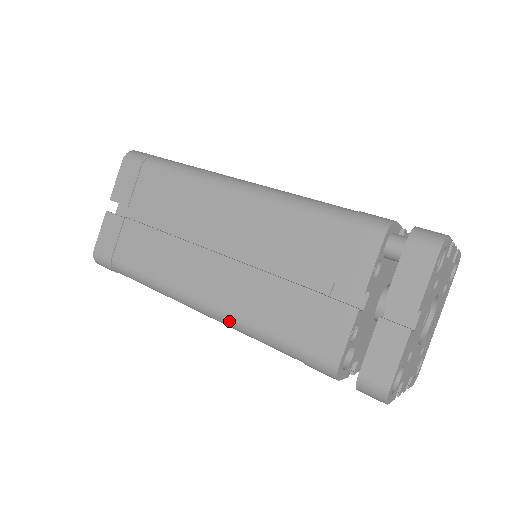
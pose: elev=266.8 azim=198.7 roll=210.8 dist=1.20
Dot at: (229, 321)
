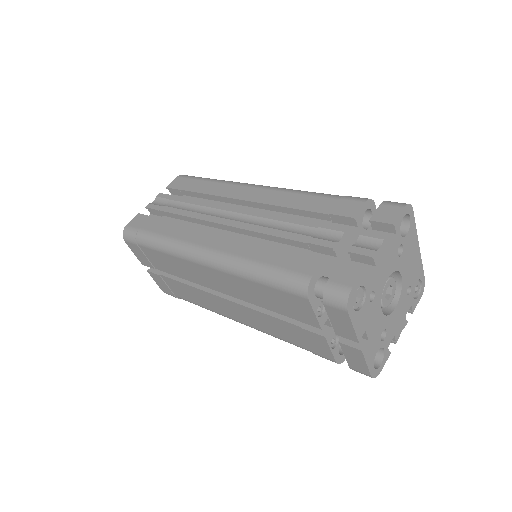
Dot at: (263, 332)
